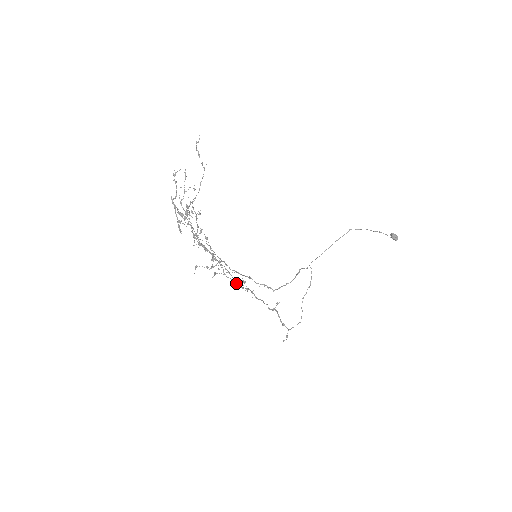
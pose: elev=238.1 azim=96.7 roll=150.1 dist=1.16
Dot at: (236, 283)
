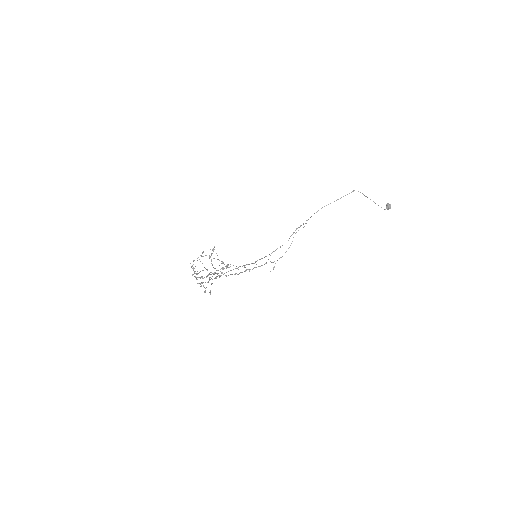
Dot at: (237, 274)
